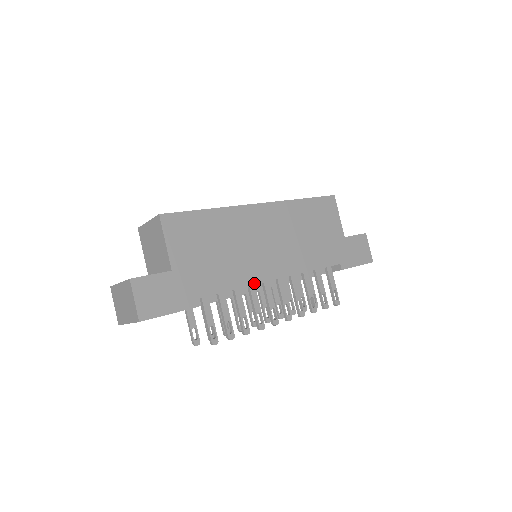
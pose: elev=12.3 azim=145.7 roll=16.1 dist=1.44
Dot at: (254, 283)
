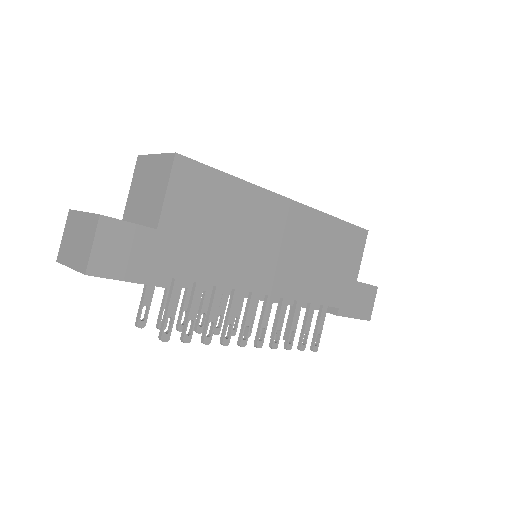
Dot at: (243, 288)
